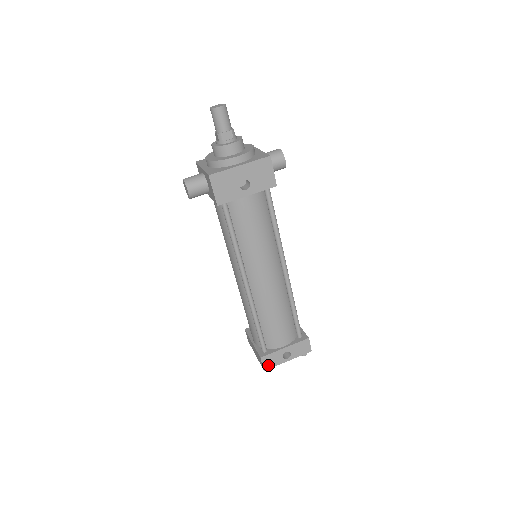
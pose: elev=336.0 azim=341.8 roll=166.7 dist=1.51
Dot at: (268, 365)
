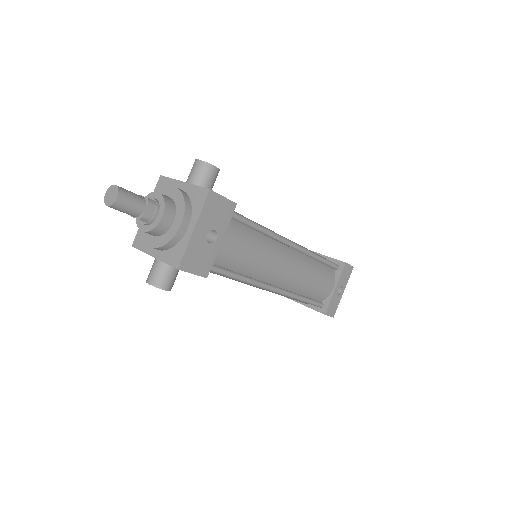
Dot at: (333, 311)
